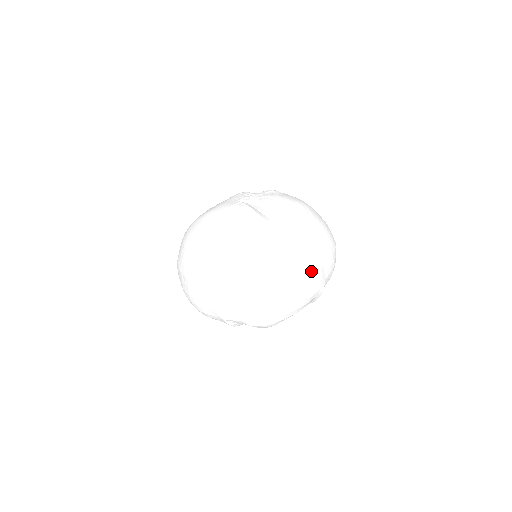
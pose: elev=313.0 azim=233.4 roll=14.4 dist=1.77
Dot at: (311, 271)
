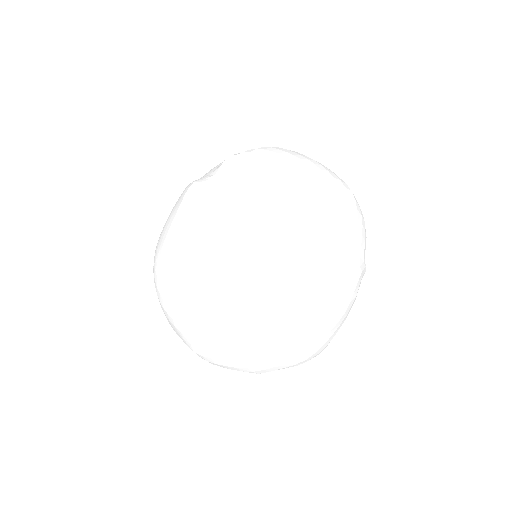
Dot at: (343, 274)
